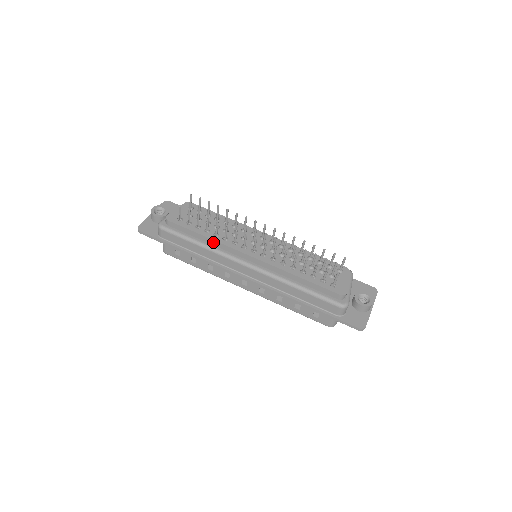
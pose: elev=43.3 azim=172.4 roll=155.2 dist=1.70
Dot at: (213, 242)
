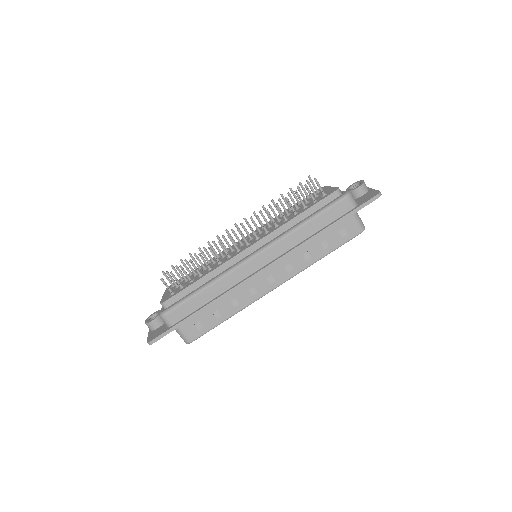
Dot at: (213, 274)
